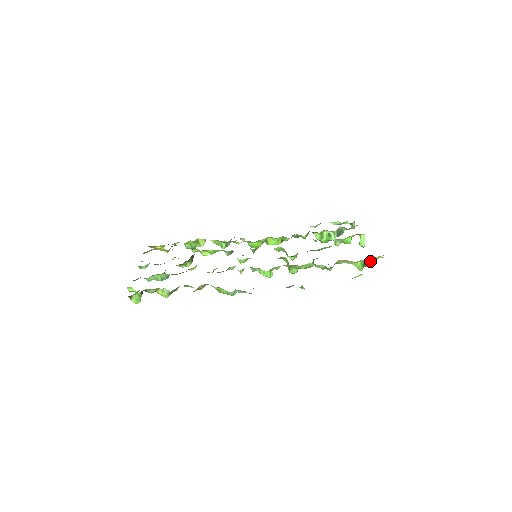
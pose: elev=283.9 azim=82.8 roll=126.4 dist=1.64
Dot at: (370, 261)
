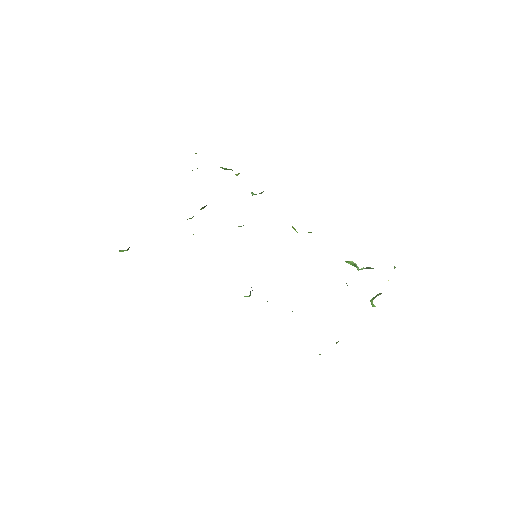
Dot at: occluded
